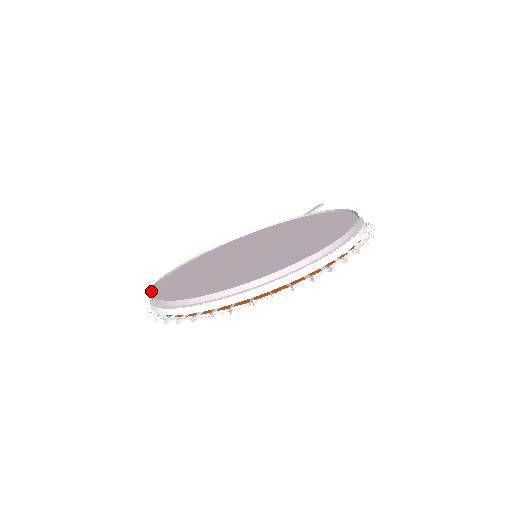
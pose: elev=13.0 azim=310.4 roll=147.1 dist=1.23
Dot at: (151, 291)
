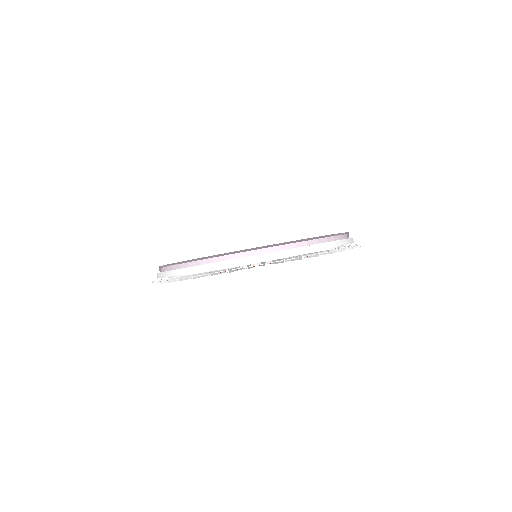
Dot at: occluded
